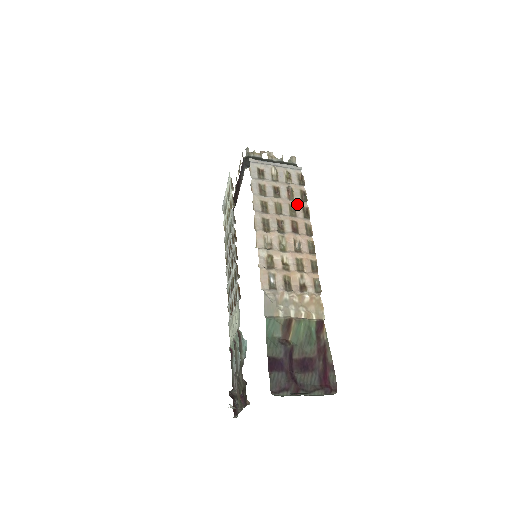
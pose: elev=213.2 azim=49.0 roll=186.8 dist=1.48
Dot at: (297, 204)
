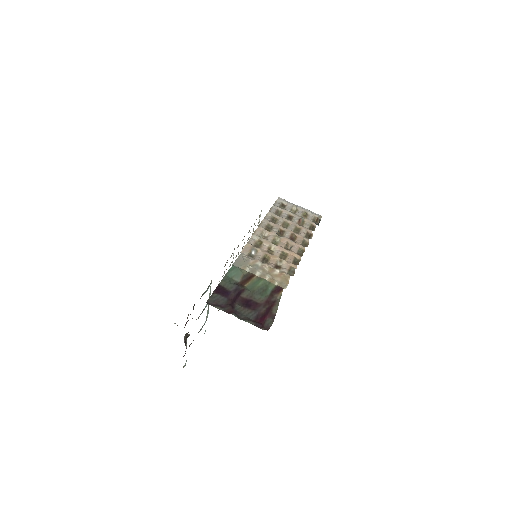
Dot at: (303, 228)
